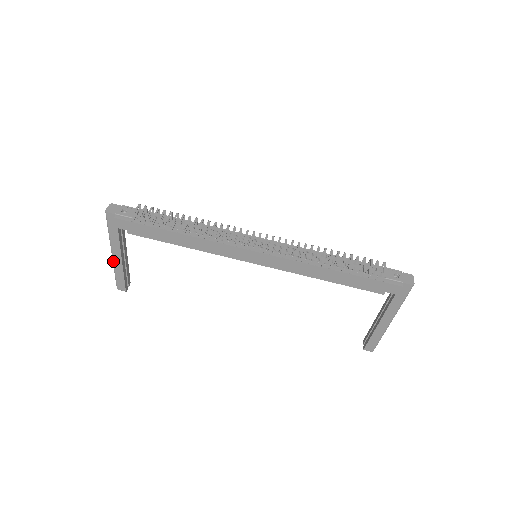
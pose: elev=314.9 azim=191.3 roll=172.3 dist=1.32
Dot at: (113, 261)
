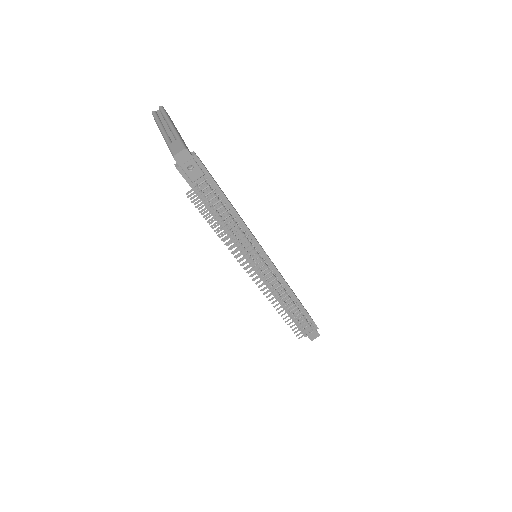
Dot at: (159, 129)
